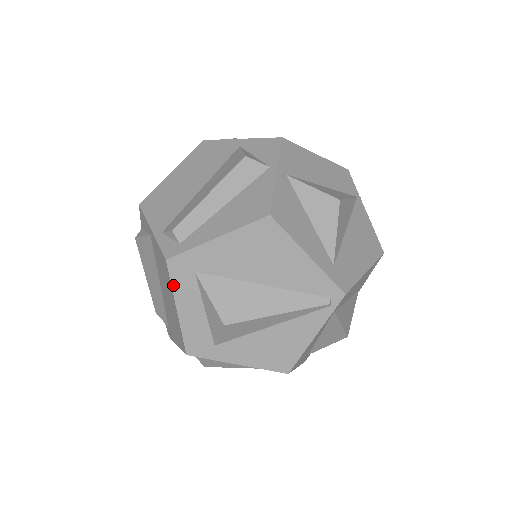
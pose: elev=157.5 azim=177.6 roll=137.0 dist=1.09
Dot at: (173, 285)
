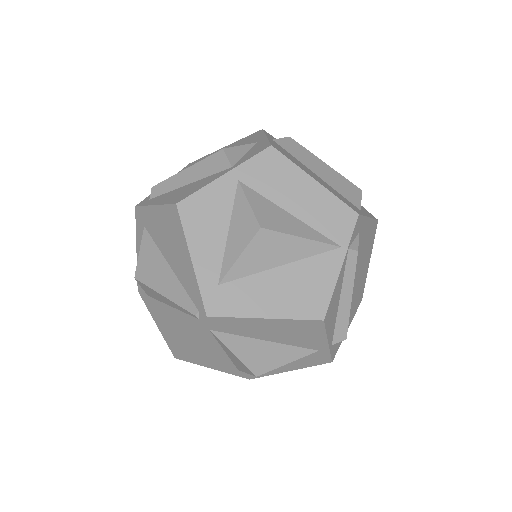
Dot at: (136, 229)
